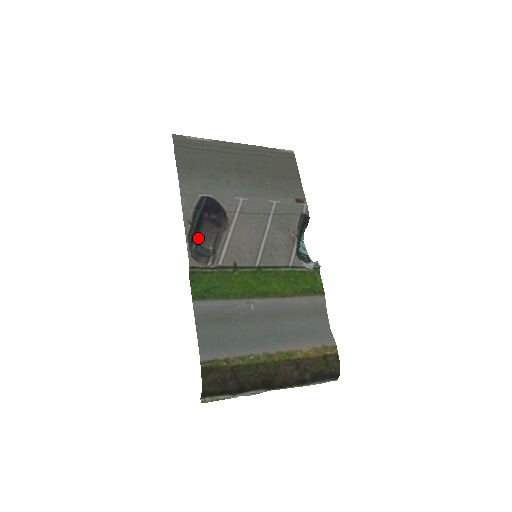
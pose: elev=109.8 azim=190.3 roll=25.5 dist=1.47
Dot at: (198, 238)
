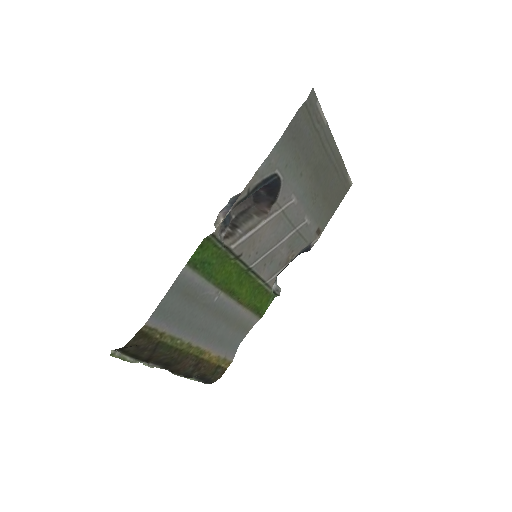
Dot at: (233, 197)
